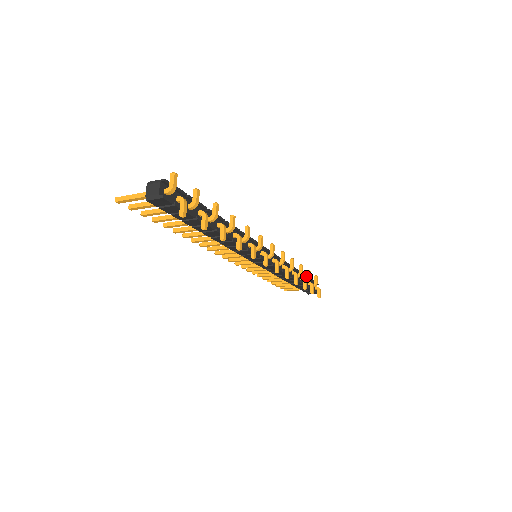
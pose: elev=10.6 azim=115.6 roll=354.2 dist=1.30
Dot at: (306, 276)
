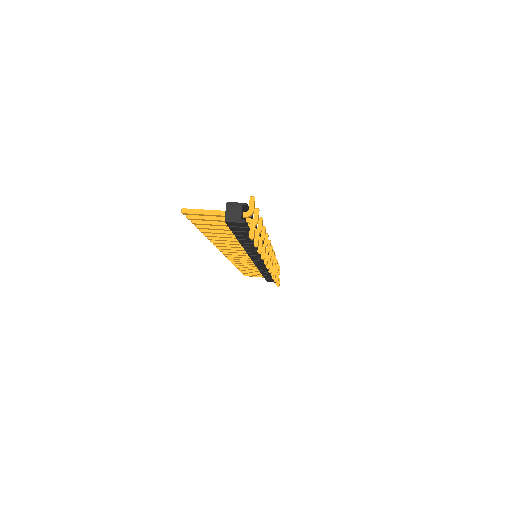
Dot at: occluded
